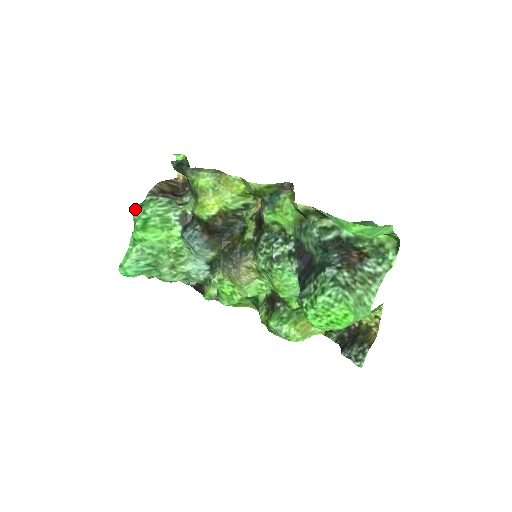
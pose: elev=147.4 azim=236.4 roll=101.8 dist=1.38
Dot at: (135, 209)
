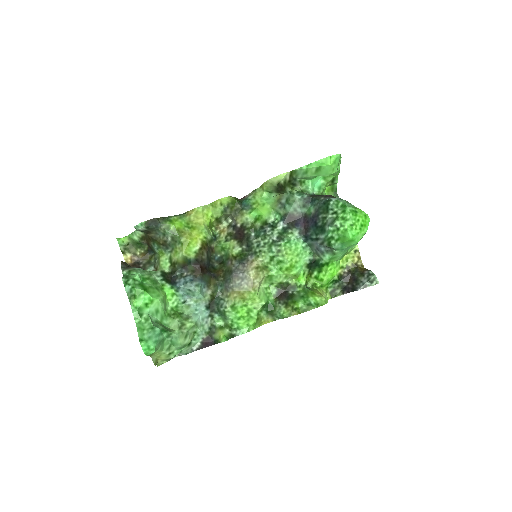
Dot at: (123, 281)
